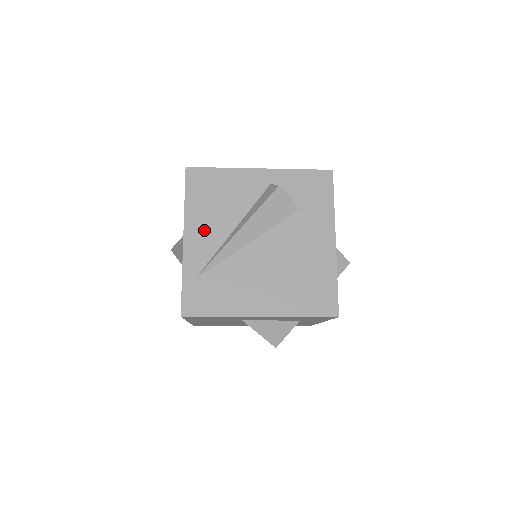
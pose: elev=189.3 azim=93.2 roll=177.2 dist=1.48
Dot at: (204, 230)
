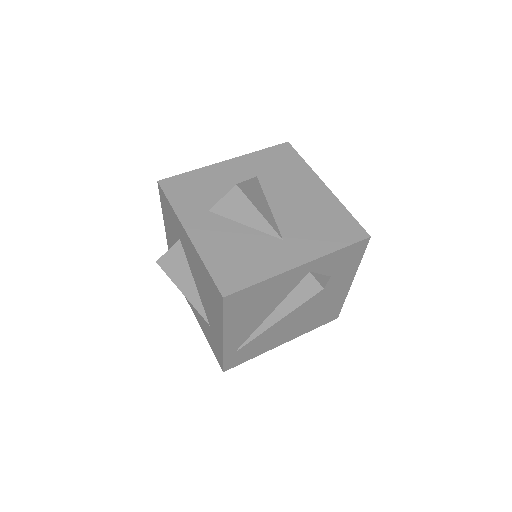
Dot at: (242, 327)
